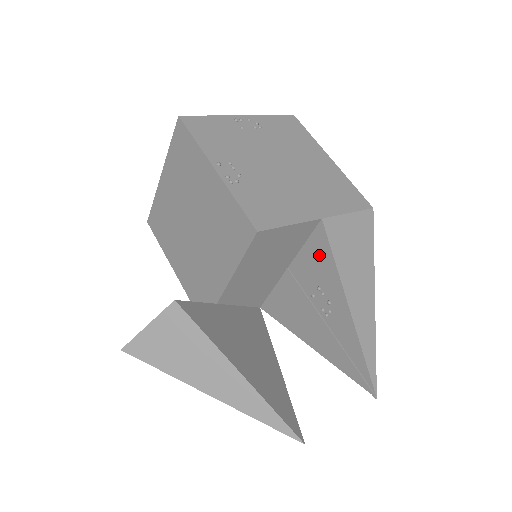
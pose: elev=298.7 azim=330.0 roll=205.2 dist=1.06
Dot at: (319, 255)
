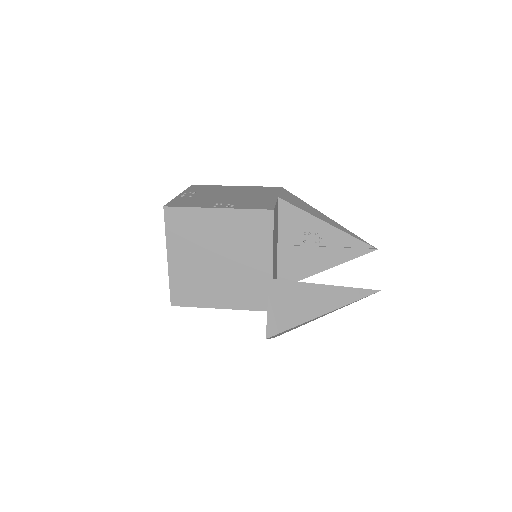
Dot at: (291, 217)
